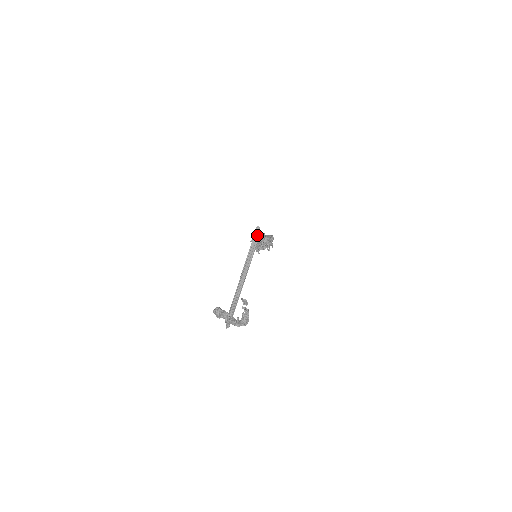
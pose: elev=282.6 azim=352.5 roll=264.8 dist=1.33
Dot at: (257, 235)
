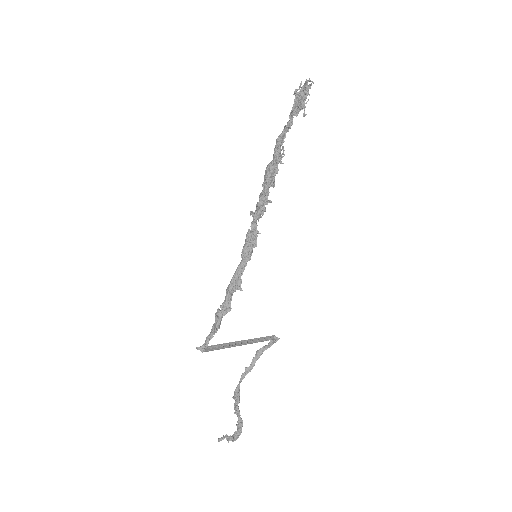
Dot at: (203, 351)
